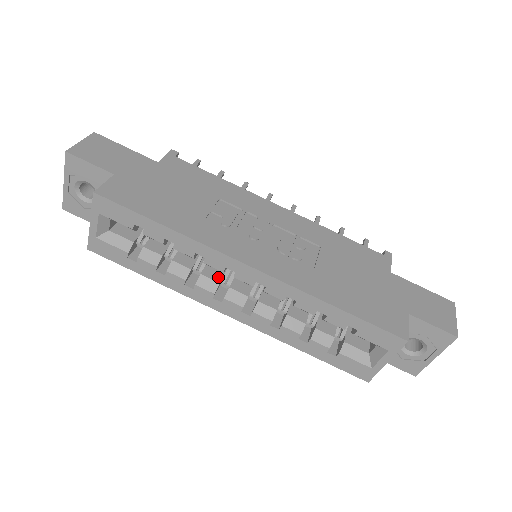
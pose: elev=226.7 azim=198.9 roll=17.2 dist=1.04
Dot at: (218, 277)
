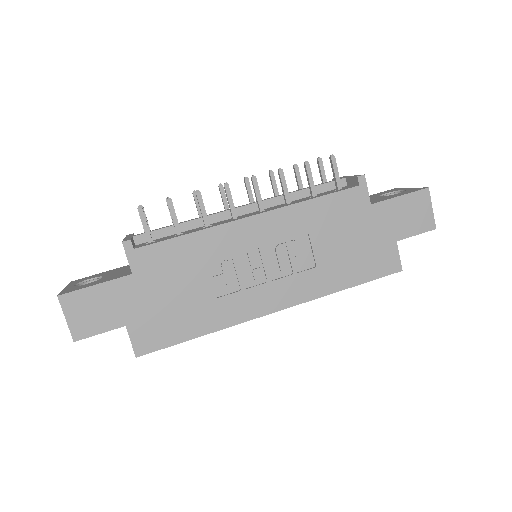
Dot at: occluded
